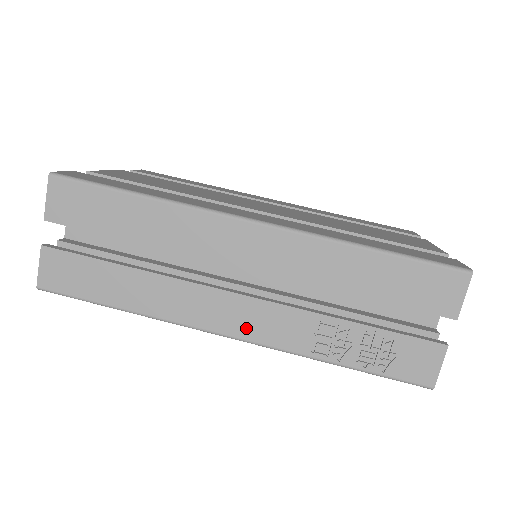
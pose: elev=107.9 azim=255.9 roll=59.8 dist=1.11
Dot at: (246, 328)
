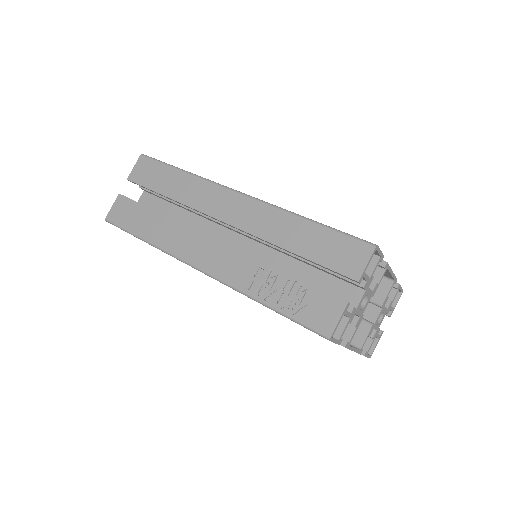
Dot at: (212, 264)
